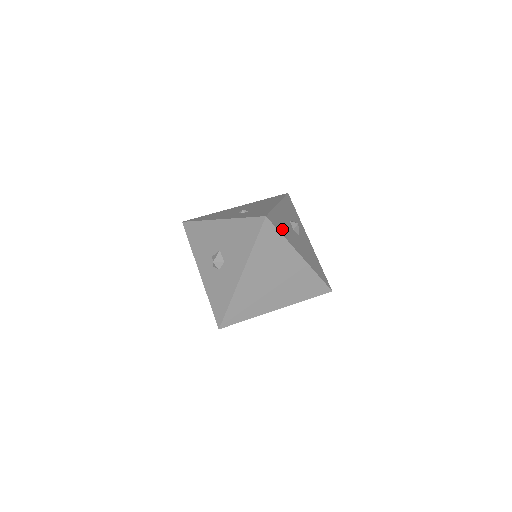
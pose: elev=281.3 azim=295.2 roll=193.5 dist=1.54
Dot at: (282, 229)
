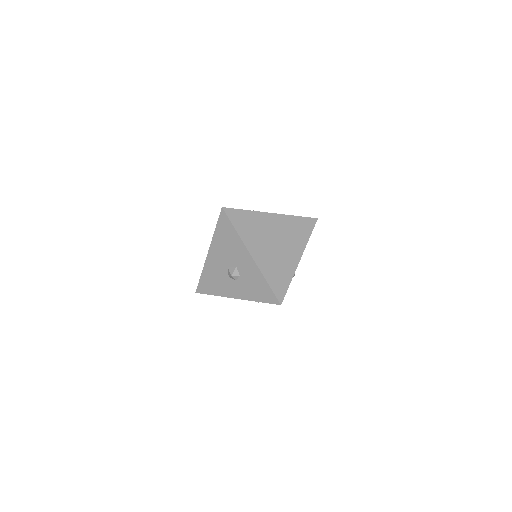
Dot at: occluded
